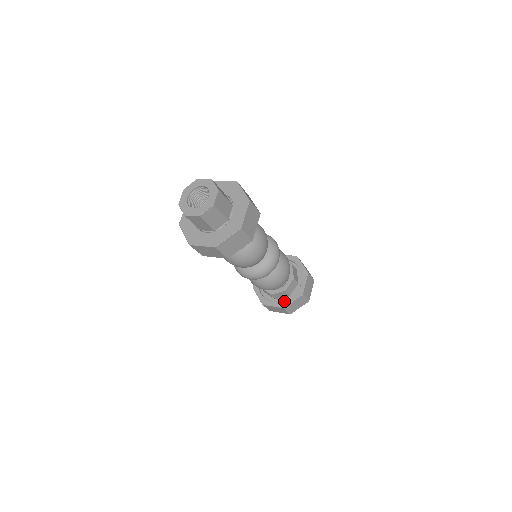
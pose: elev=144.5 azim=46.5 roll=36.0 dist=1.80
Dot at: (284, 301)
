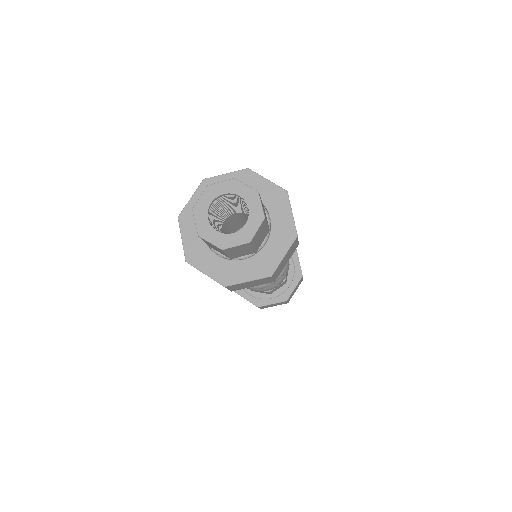
Dot at: (284, 292)
